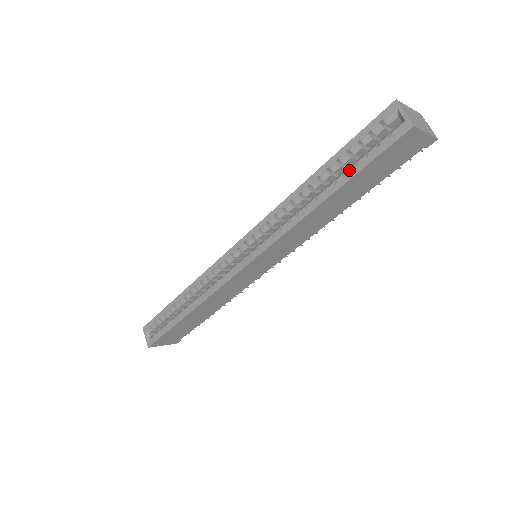
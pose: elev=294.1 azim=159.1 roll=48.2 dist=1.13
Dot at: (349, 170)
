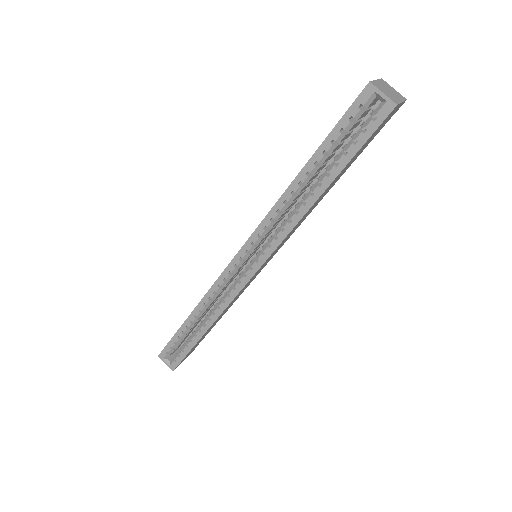
Dot at: (340, 160)
